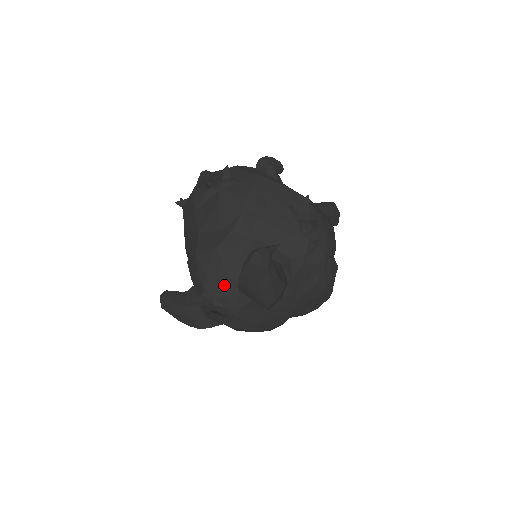
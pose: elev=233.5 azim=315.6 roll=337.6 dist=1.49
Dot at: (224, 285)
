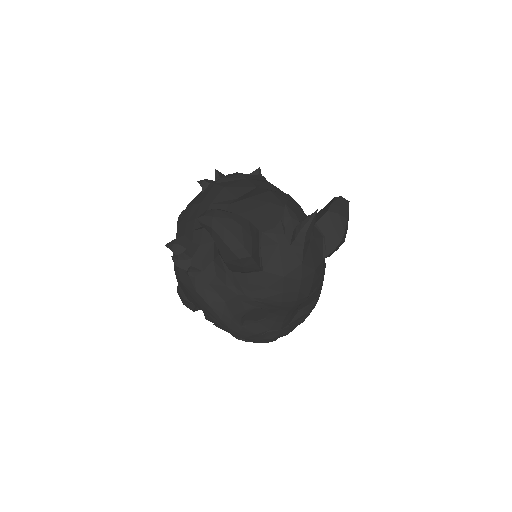
Dot at: (303, 215)
